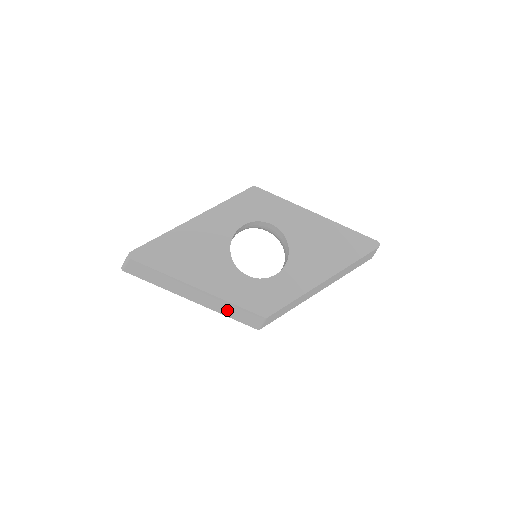
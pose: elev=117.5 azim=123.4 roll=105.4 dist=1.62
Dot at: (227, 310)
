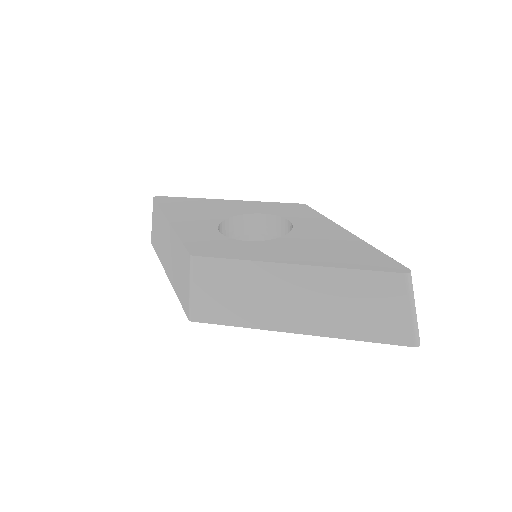
Dot at: (178, 271)
